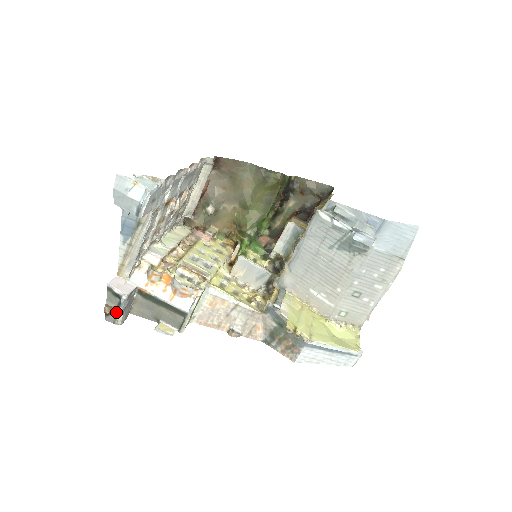
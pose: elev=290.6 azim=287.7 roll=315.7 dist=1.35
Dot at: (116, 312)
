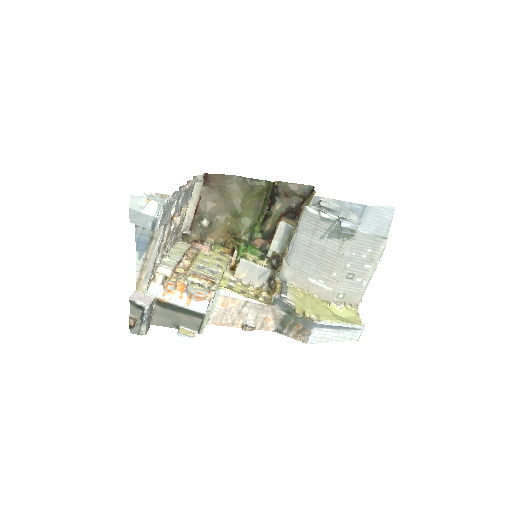
Dot at: (140, 323)
